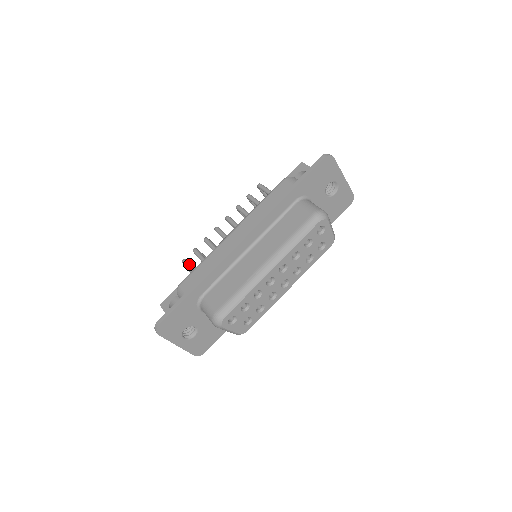
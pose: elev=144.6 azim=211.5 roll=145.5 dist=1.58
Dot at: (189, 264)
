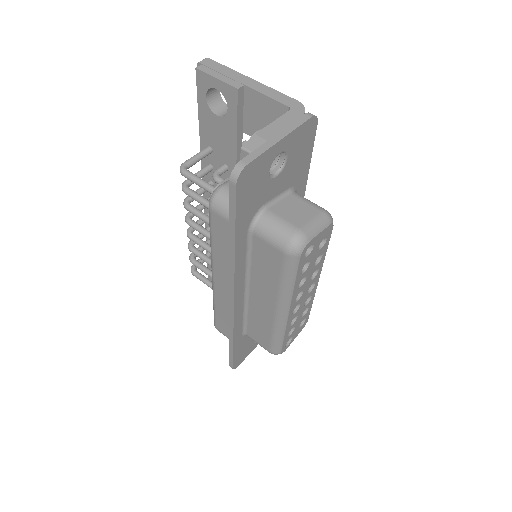
Dot at: (201, 278)
